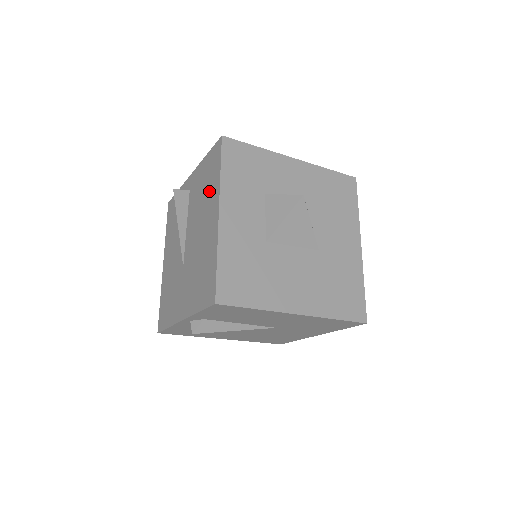
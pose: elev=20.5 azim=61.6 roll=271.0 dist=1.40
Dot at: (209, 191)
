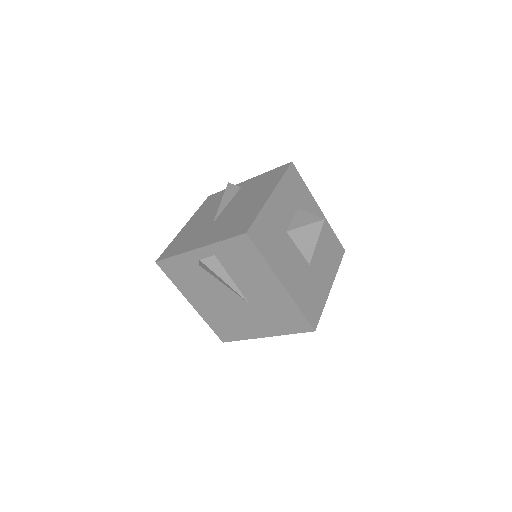
Dot at: (265, 185)
